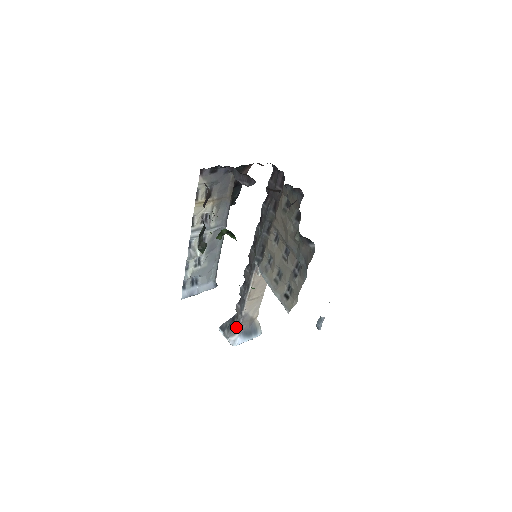
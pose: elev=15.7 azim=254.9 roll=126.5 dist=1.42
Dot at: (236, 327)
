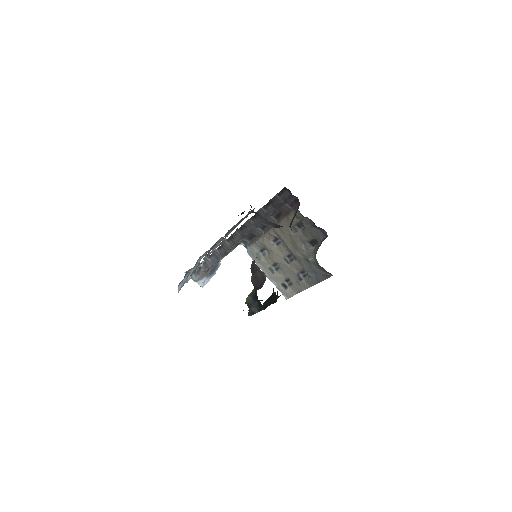
Dot at: (204, 273)
